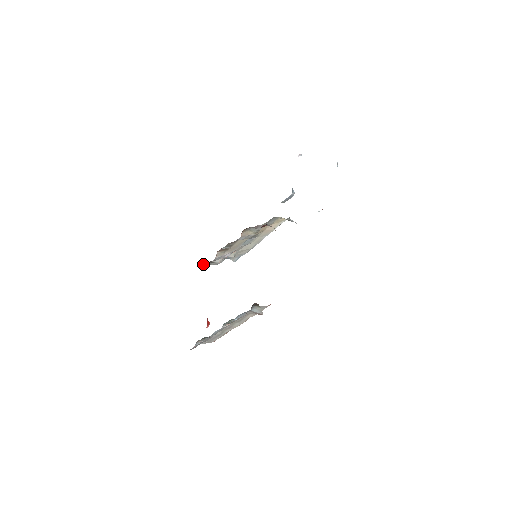
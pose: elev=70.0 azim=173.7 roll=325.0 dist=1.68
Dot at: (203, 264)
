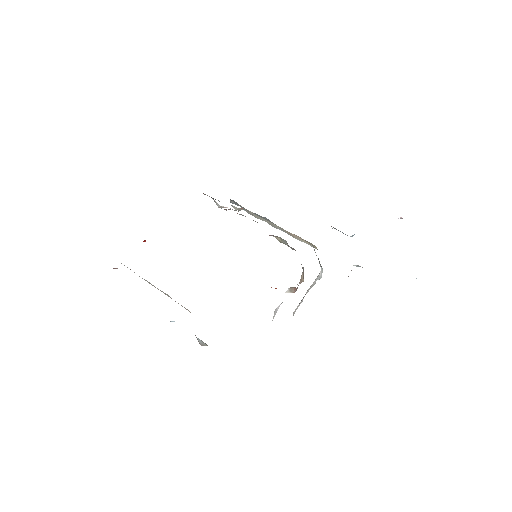
Dot at: occluded
